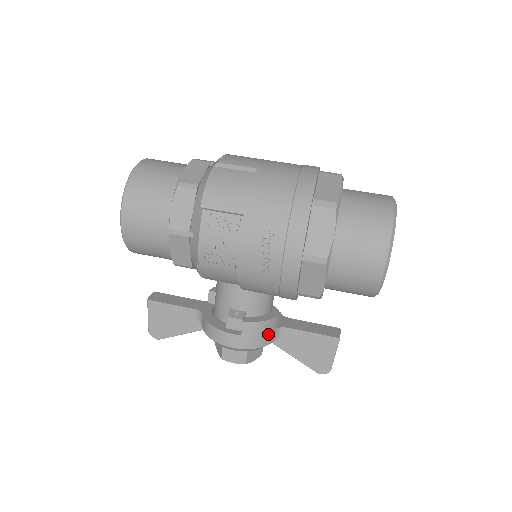
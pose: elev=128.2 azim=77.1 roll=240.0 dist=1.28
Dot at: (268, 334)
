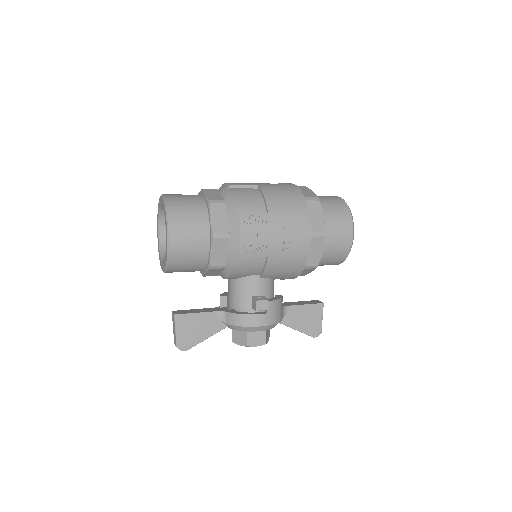
Dot at: (281, 311)
